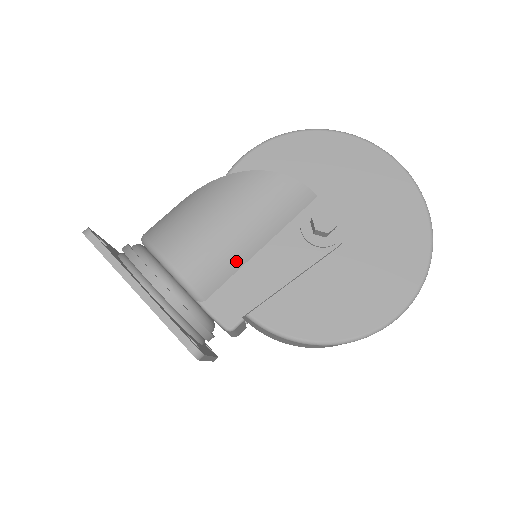
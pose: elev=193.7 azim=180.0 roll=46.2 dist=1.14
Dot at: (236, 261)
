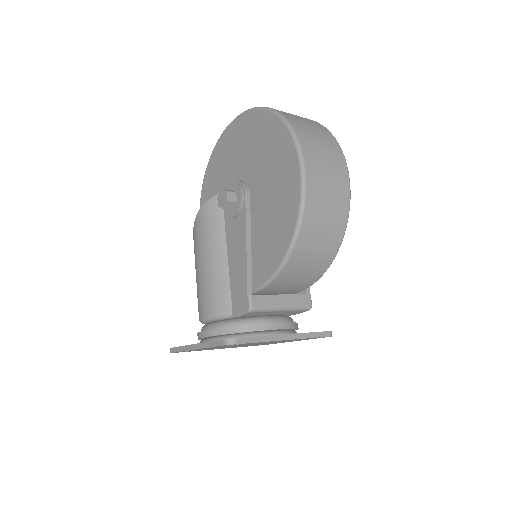
Dot at: (223, 275)
